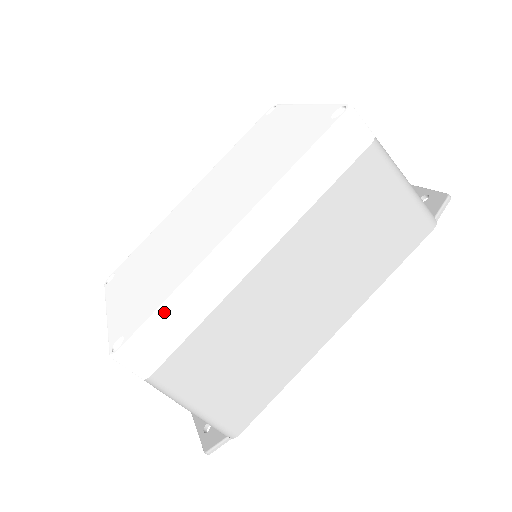
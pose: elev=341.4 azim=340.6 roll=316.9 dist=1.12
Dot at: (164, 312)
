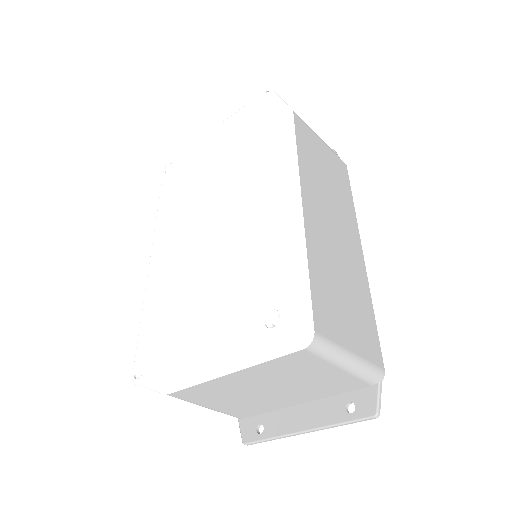
Dot at: (286, 263)
